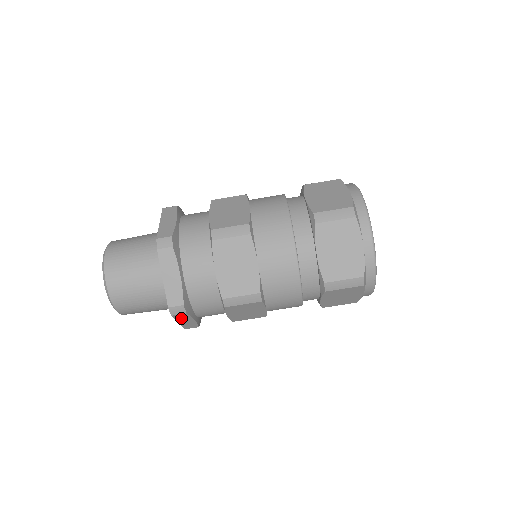
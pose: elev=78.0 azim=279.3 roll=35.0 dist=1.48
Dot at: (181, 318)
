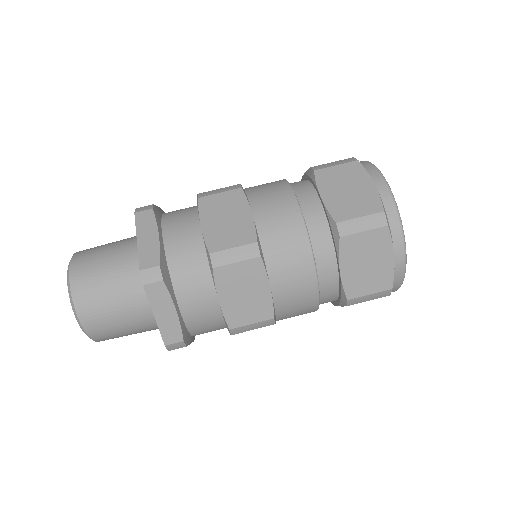
Dot at: occluded
